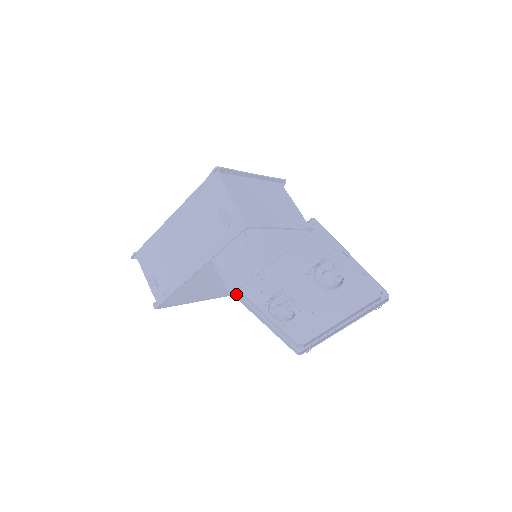
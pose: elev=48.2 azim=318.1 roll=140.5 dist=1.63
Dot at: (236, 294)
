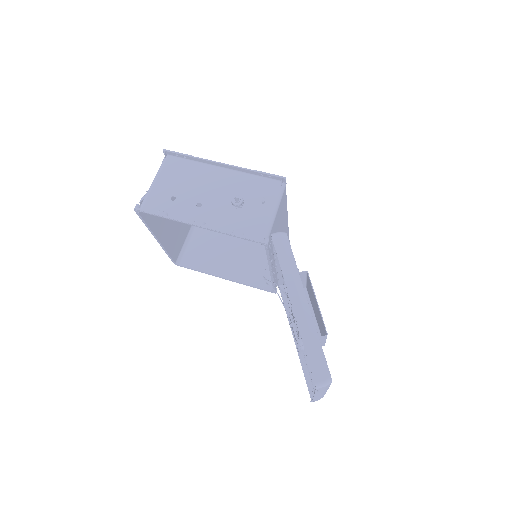
Dot at: (286, 296)
